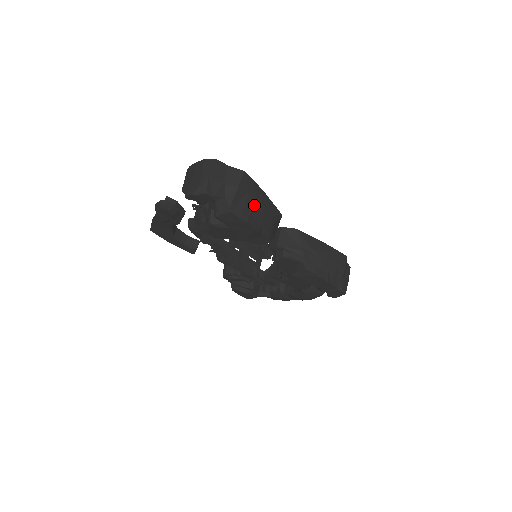
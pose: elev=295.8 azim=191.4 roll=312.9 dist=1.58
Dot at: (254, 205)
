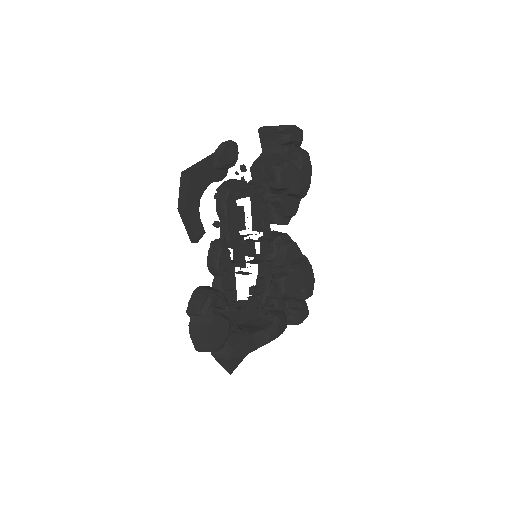
Dot at: occluded
